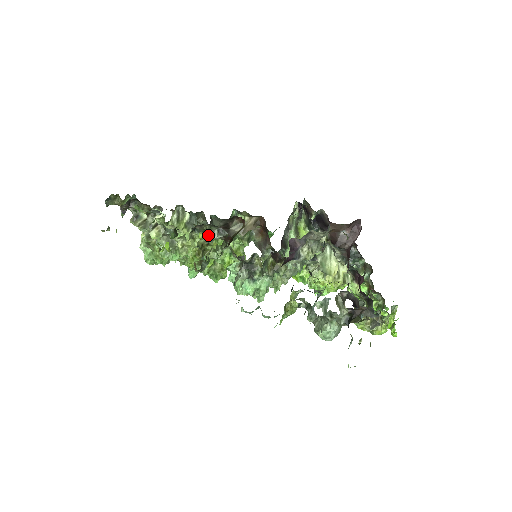
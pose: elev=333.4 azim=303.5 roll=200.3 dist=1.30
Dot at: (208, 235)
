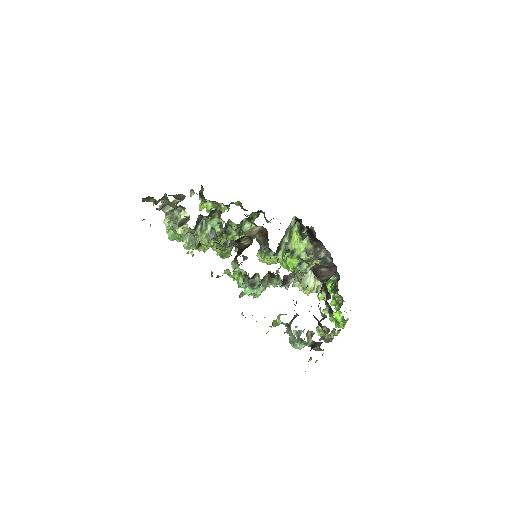
Dot at: (223, 245)
